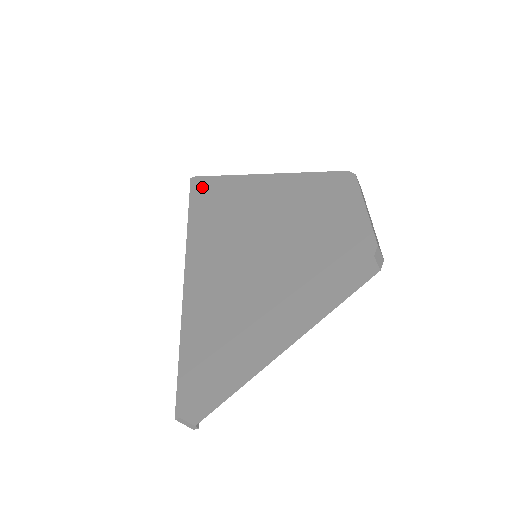
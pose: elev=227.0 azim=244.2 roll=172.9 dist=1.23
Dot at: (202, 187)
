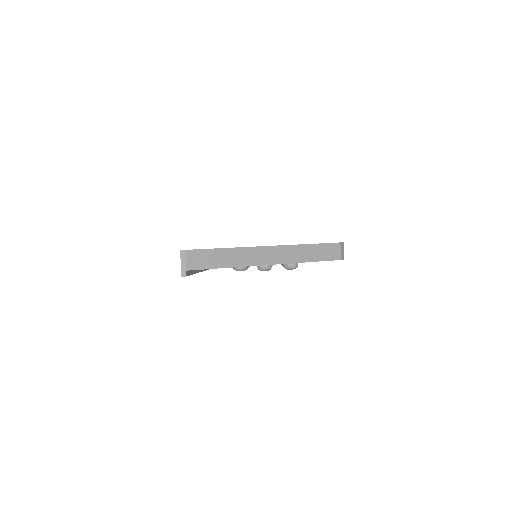
Dot at: occluded
